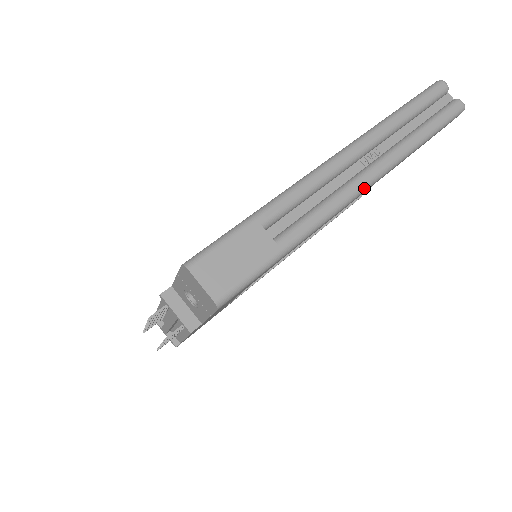
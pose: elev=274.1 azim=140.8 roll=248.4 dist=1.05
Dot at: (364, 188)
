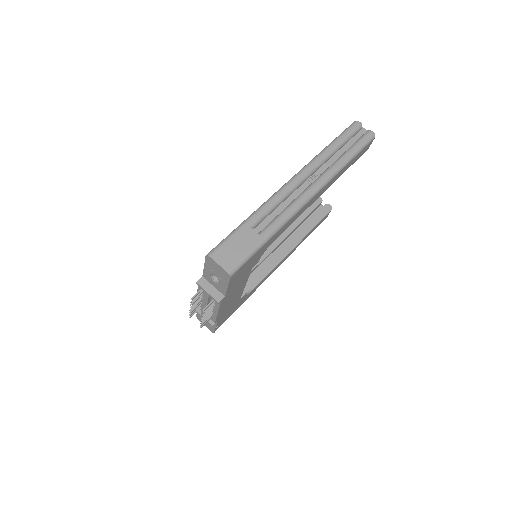
Dot at: (312, 196)
